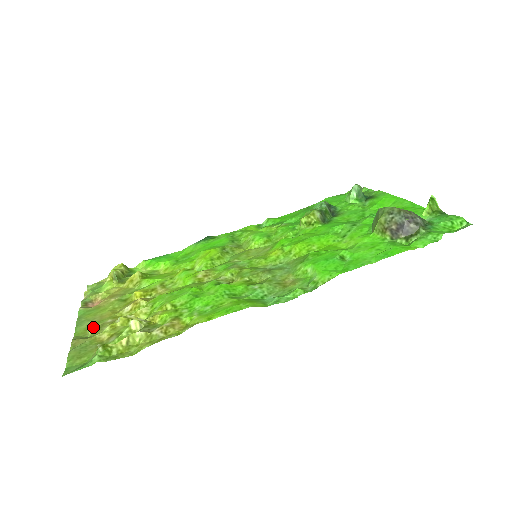
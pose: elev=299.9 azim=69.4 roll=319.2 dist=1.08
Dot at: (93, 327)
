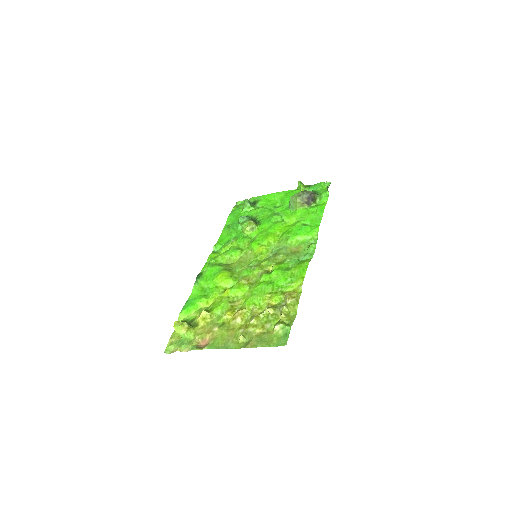
Dot at: (243, 336)
